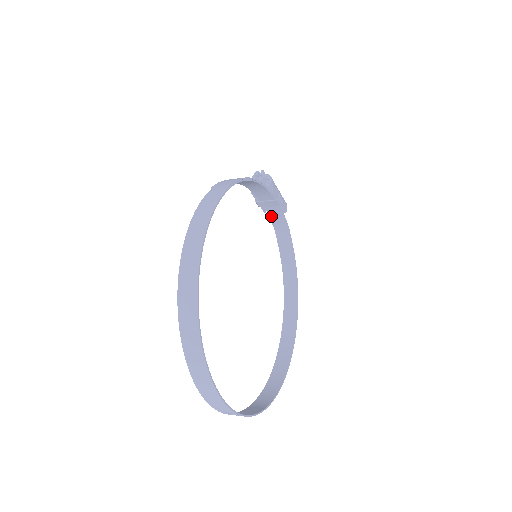
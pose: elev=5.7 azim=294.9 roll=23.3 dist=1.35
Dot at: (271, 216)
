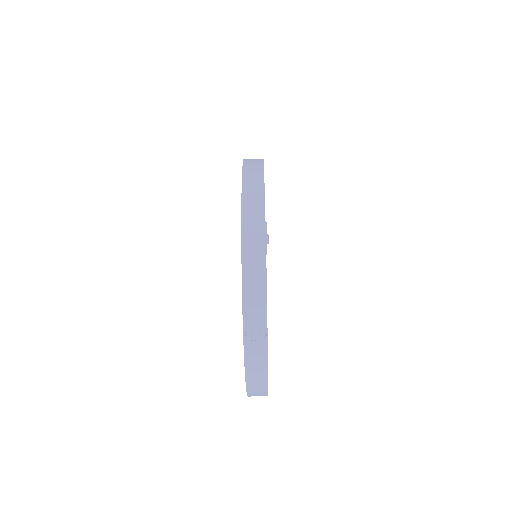
Dot at: occluded
